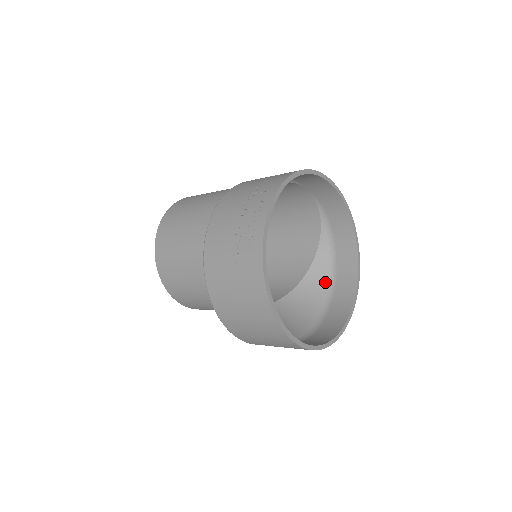
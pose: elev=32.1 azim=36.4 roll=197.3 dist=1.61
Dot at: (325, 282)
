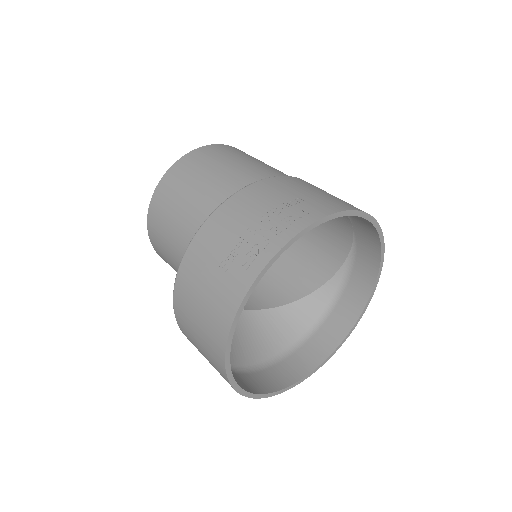
Dot at: (308, 322)
